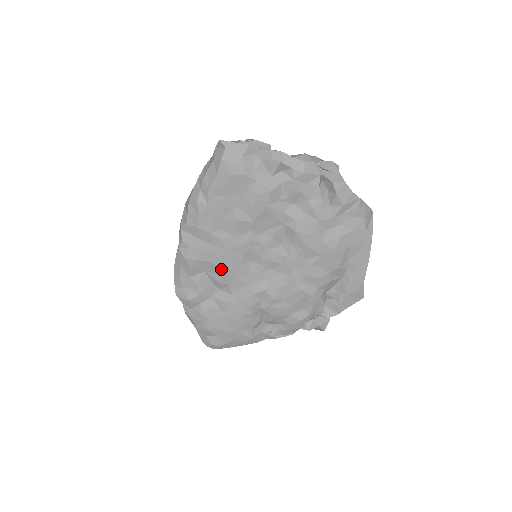
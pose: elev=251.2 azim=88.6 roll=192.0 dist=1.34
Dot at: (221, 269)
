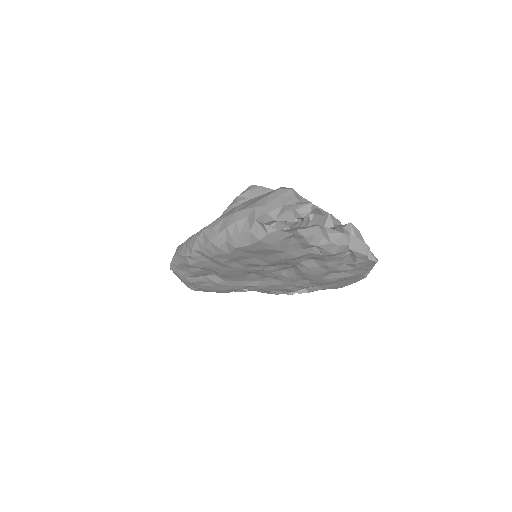
Dot at: (222, 274)
